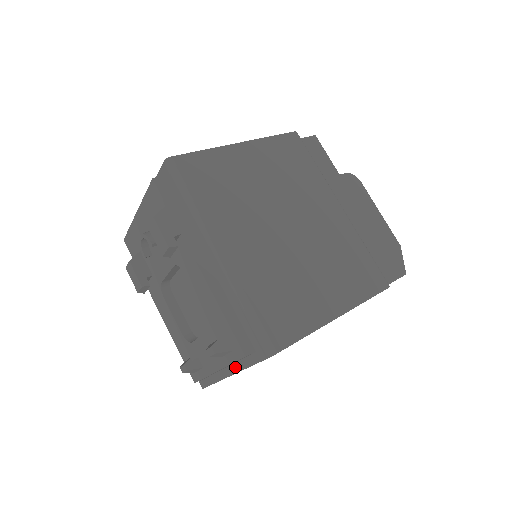
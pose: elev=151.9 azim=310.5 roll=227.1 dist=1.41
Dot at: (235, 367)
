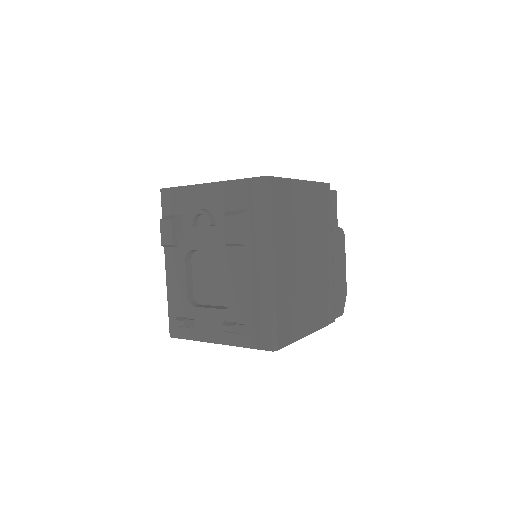
Dot at: (228, 341)
